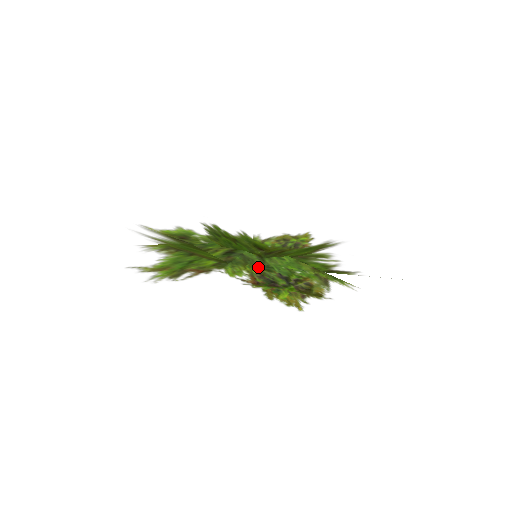
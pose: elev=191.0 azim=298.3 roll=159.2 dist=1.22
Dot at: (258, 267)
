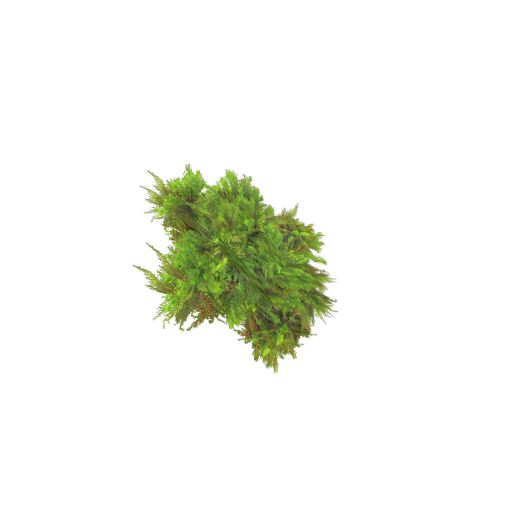
Dot at: (255, 303)
